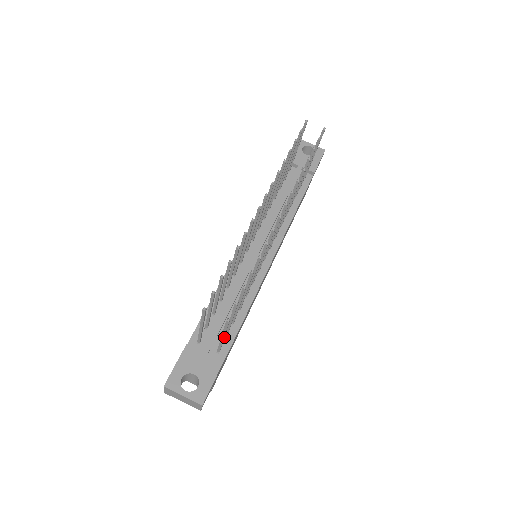
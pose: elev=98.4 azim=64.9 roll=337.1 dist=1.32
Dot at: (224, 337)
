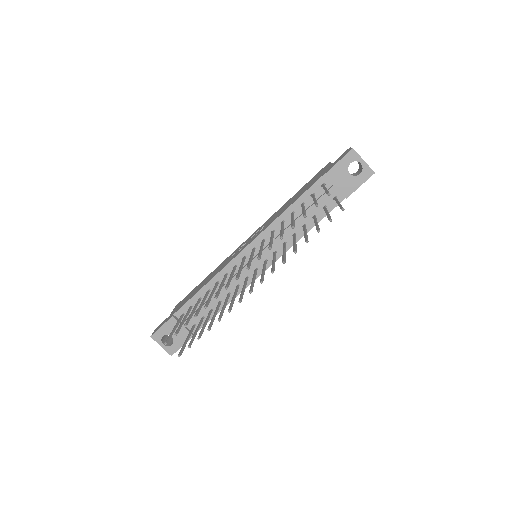
Dot at: (188, 339)
